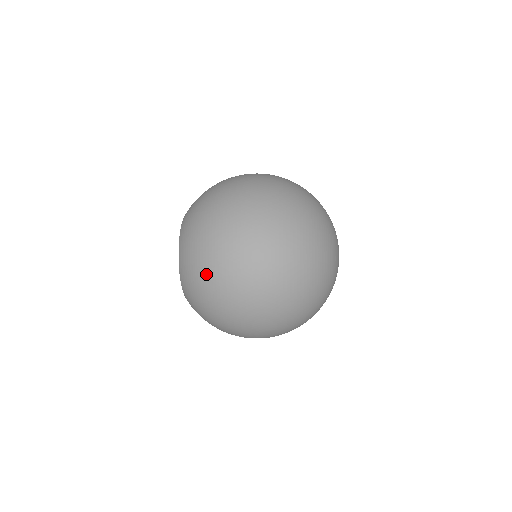
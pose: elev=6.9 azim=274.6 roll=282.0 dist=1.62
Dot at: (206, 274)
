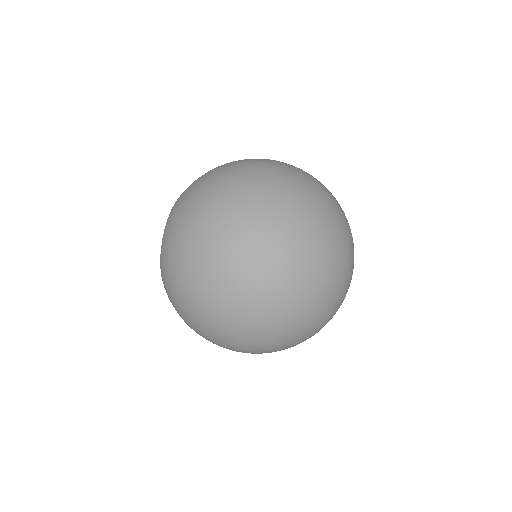
Dot at: occluded
